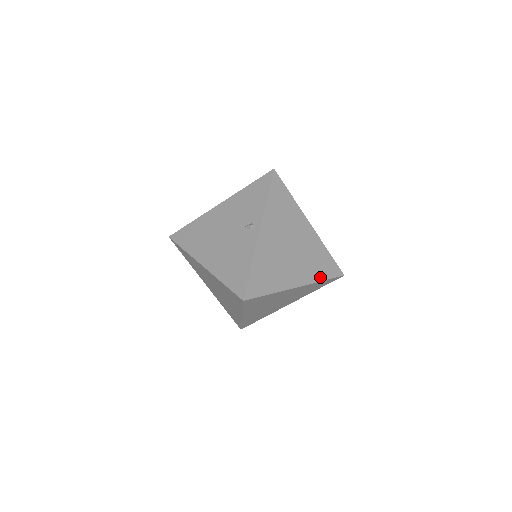
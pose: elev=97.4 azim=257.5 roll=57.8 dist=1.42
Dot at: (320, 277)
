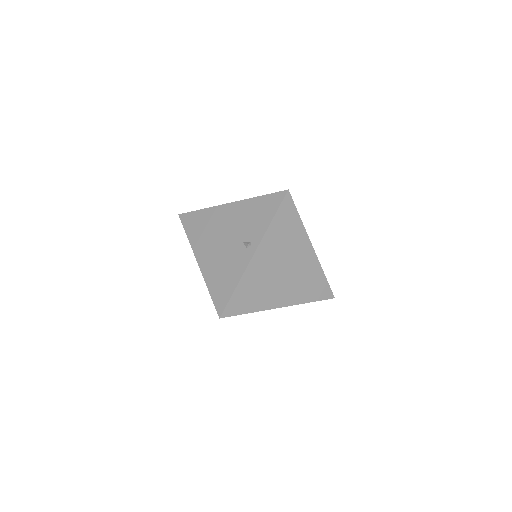
Dot at: (307, 299)
